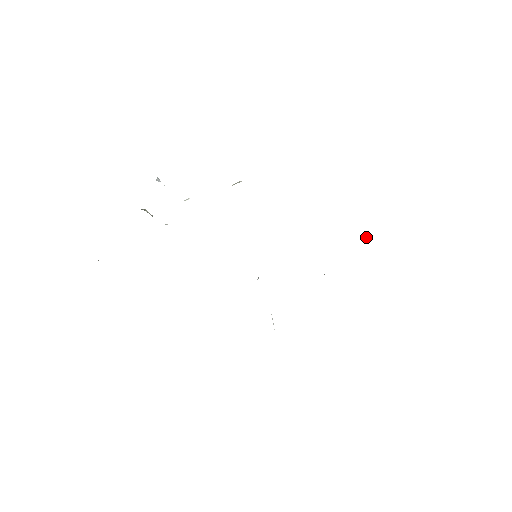
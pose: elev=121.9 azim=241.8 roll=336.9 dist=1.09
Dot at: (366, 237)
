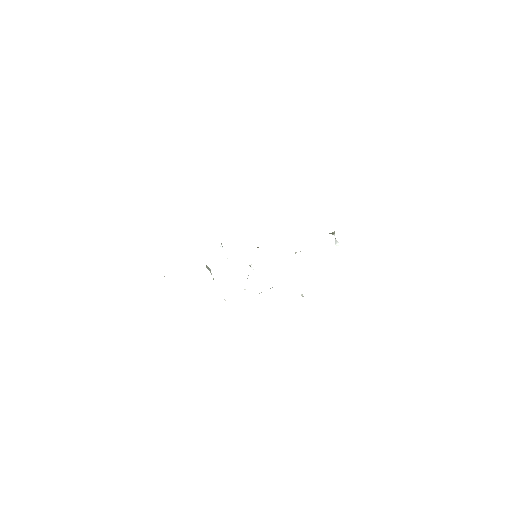
Dot at: (335, 240)
